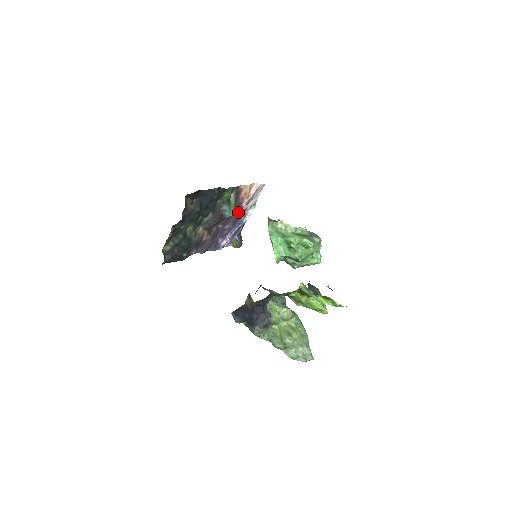
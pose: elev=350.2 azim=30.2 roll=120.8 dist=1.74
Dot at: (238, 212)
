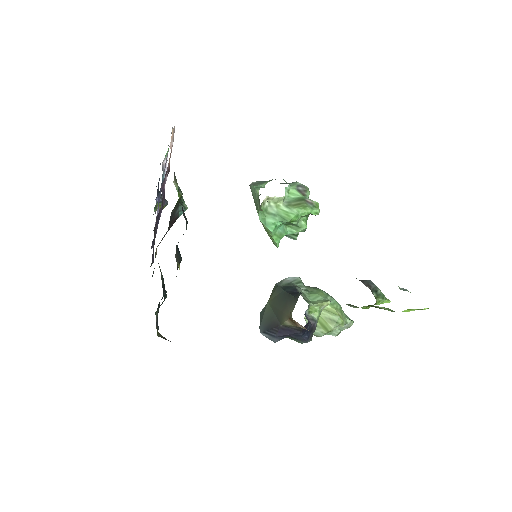
Dot at: (164, 180)
